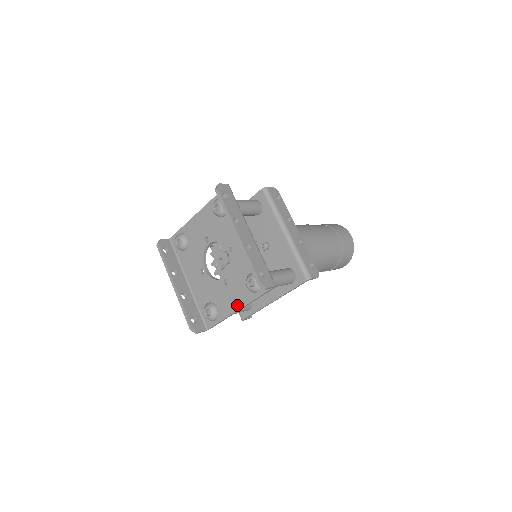
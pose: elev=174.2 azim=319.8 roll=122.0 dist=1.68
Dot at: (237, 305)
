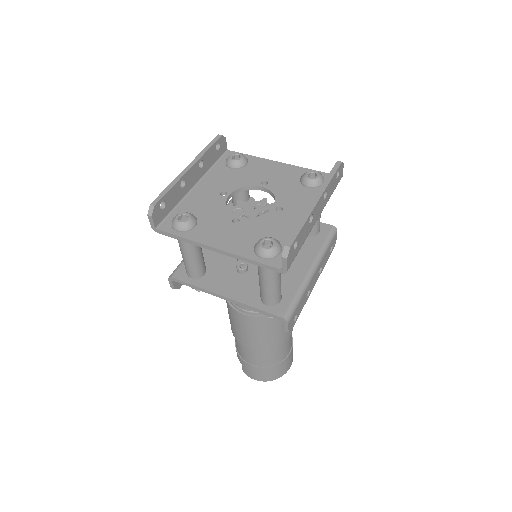
Dot at: (221, 244)
